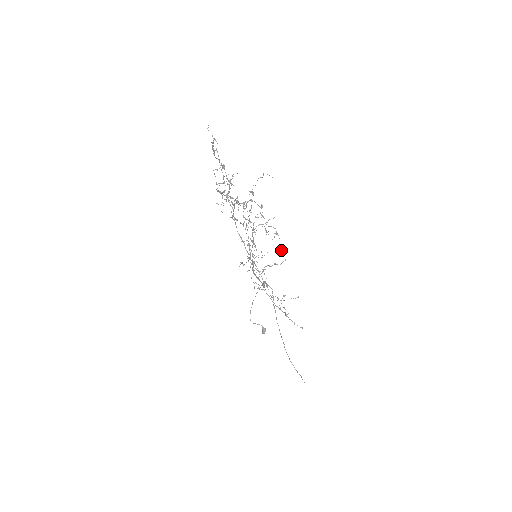
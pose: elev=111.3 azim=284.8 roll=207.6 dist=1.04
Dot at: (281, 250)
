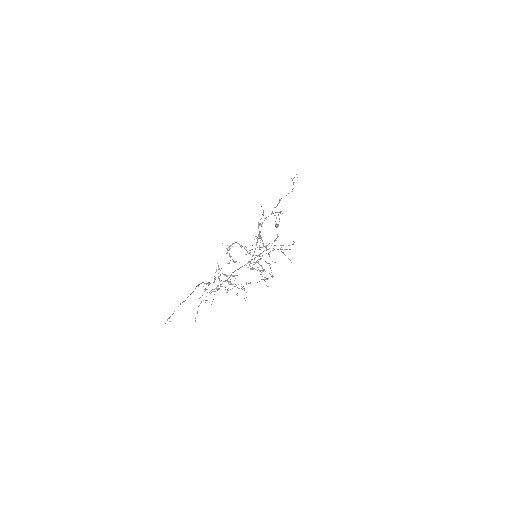
Dot at: occluded
